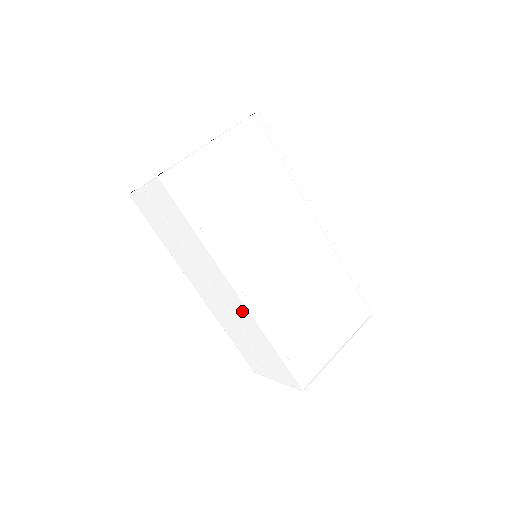
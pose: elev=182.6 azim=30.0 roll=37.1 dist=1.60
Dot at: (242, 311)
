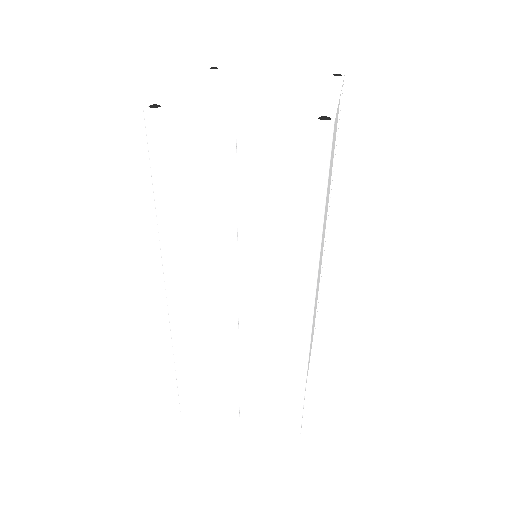
Dot at: (286, 338)
